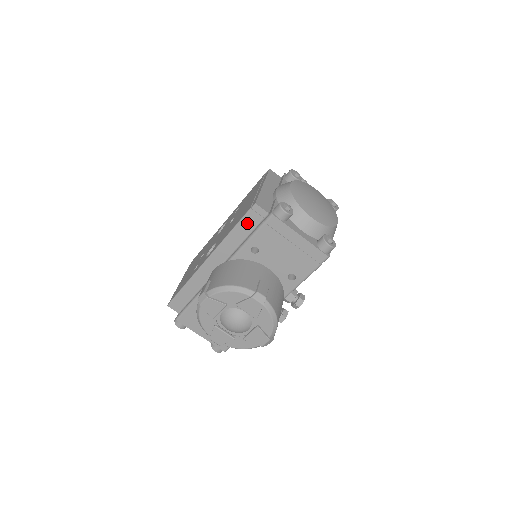
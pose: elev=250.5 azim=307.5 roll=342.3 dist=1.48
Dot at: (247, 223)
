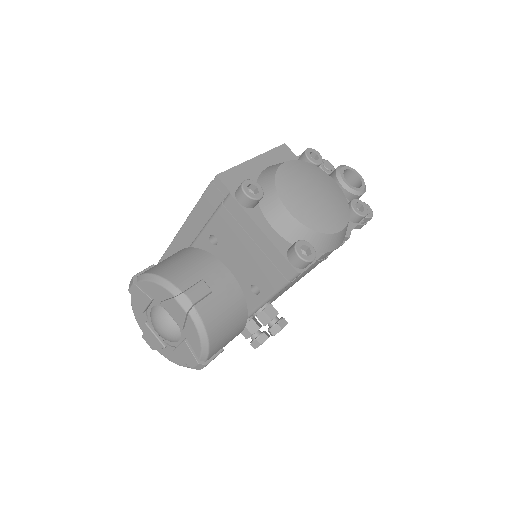
Dot at: (209, 201)
